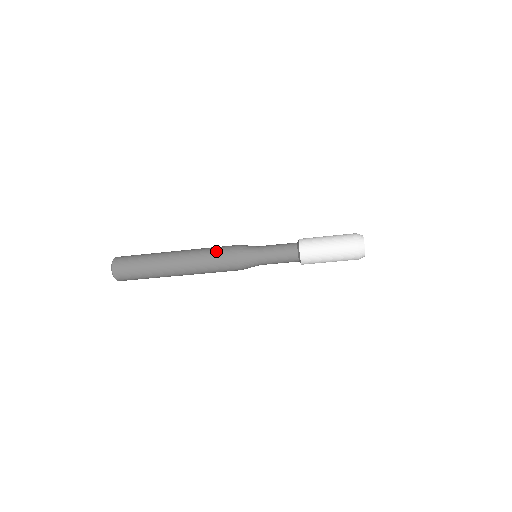
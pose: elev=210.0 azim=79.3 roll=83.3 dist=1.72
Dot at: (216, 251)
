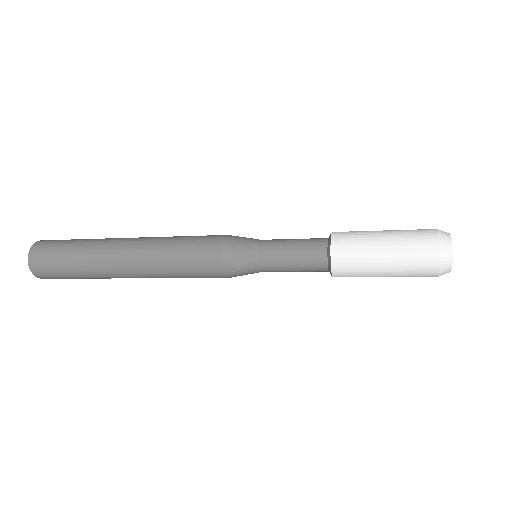
Dot at: (190, 241)
